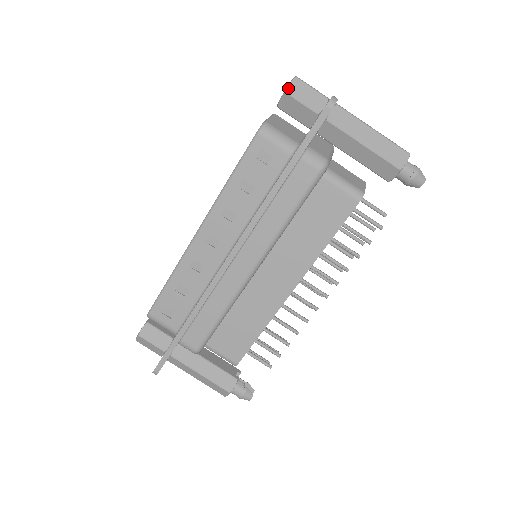
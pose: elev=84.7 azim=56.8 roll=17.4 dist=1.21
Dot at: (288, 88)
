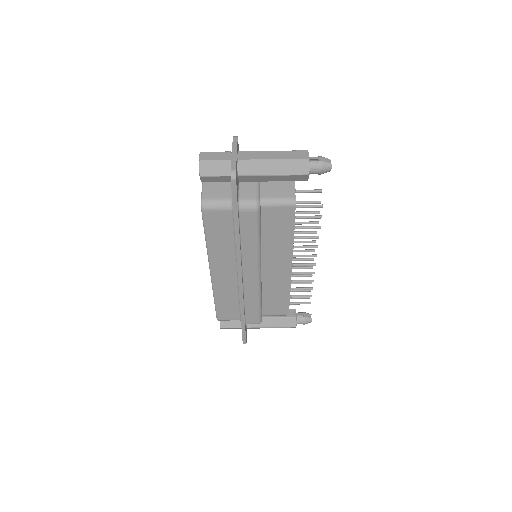
Dot at: (200, 173)
